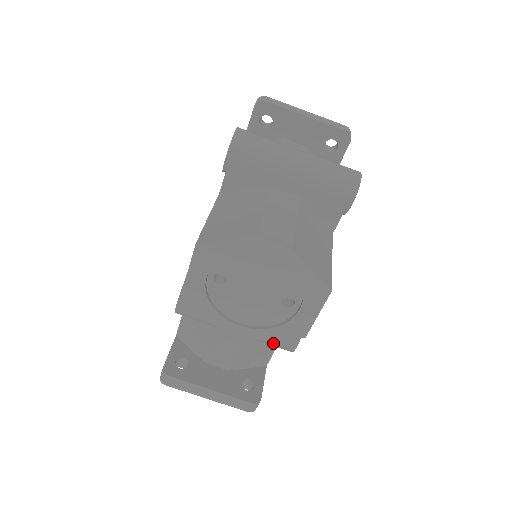
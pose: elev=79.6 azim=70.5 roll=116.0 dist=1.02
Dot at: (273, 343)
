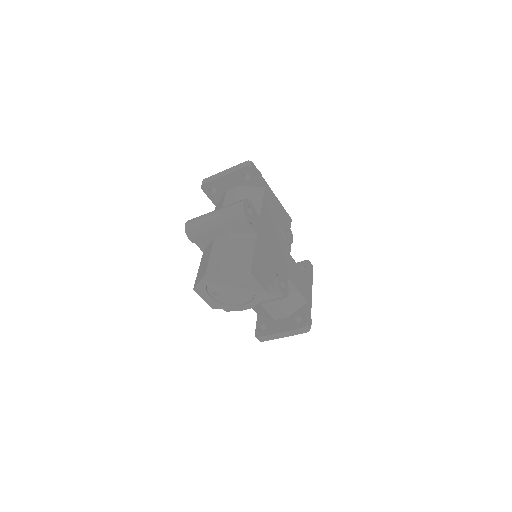
Dot at: (272, 300)
